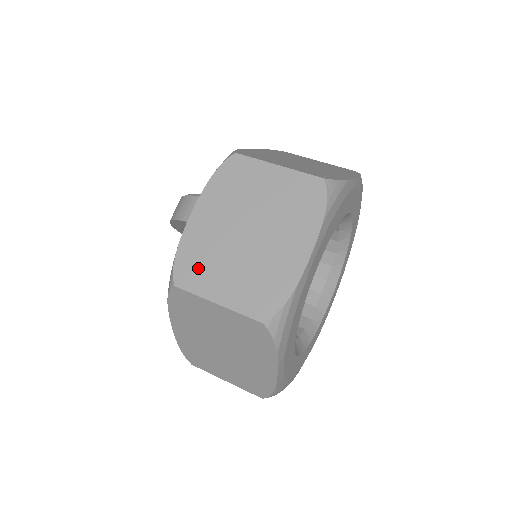
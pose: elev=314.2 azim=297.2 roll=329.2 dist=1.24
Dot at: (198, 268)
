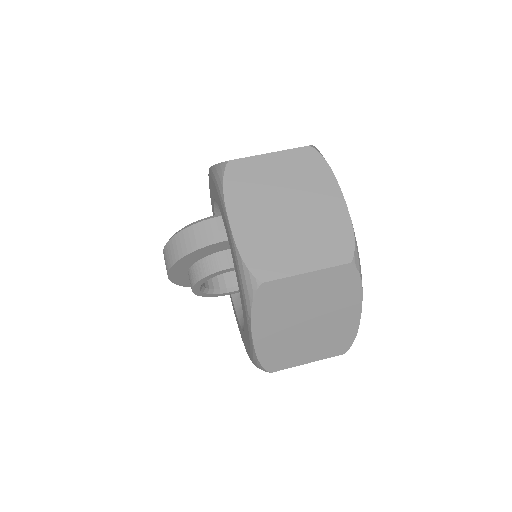
Dot at: (270, 257)
